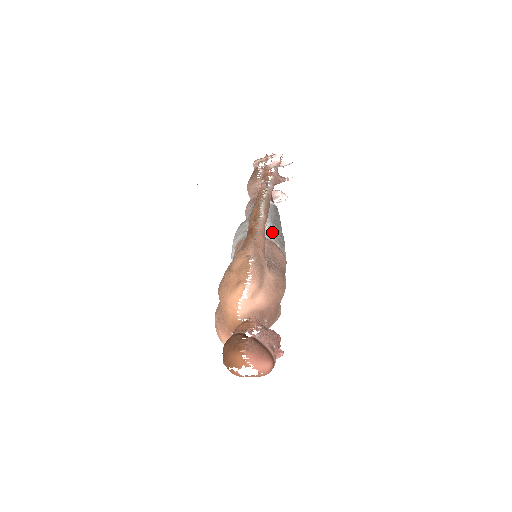
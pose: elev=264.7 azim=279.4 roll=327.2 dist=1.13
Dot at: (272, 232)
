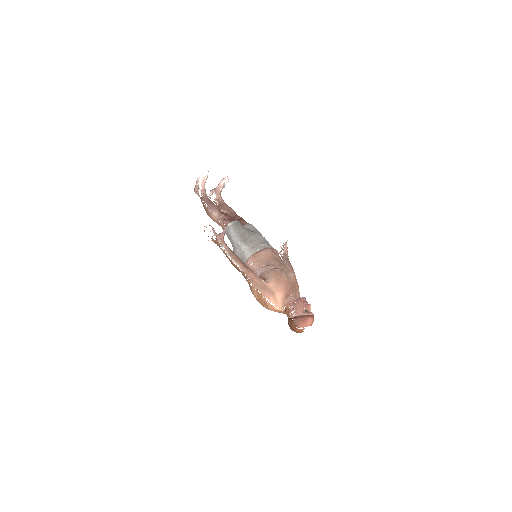
Dot at: (248, 249)
